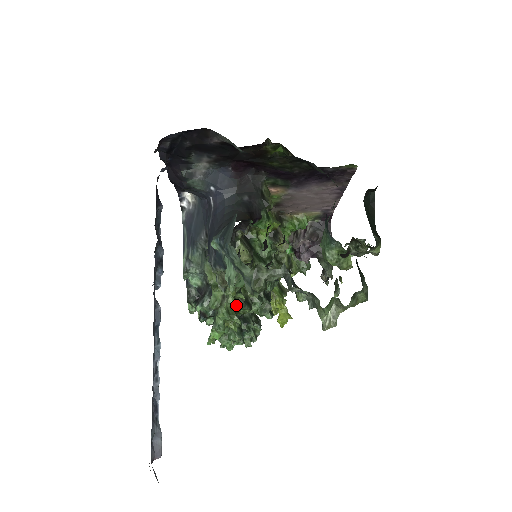
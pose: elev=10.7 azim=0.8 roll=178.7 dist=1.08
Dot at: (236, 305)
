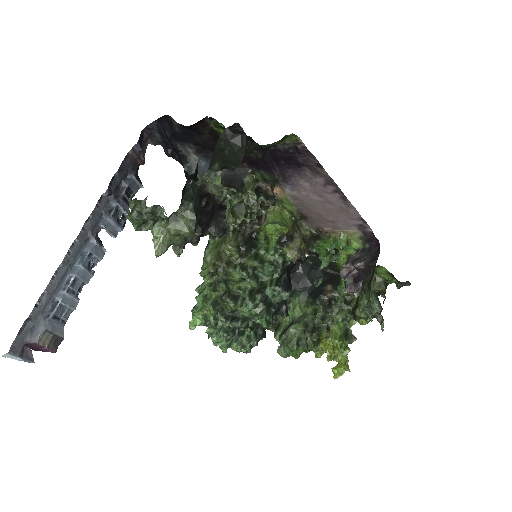
Dot at: (220, 296)
